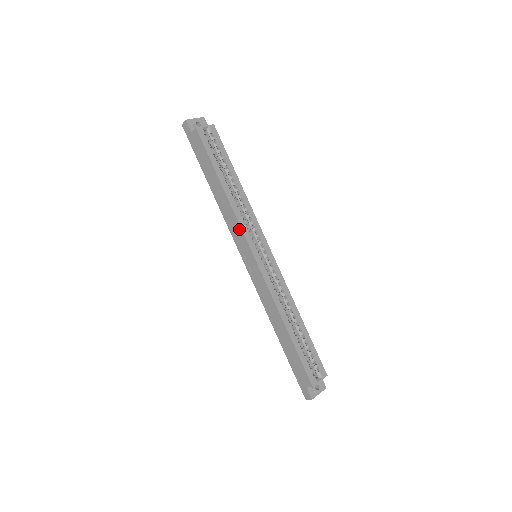
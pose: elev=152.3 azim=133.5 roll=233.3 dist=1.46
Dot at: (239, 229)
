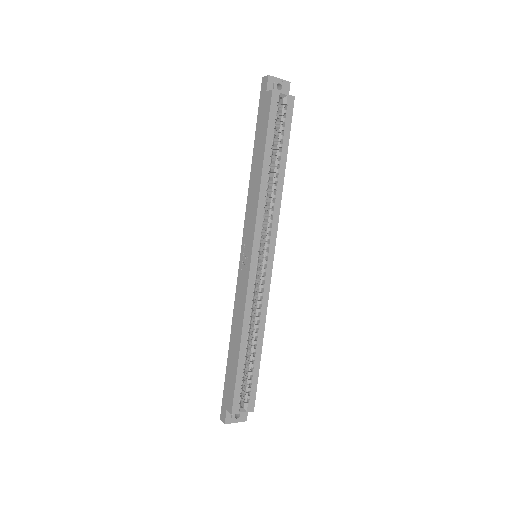
Dot at: (254, 220)
